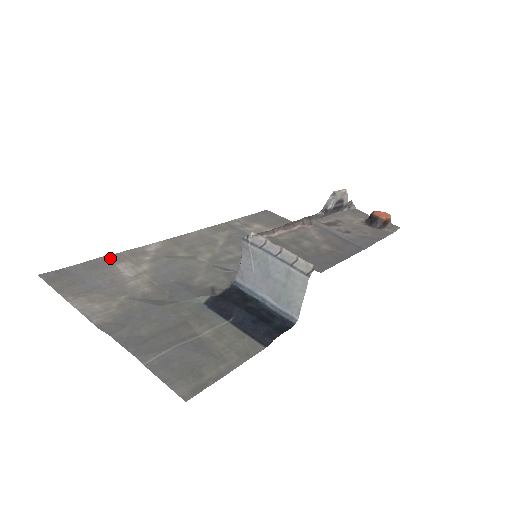
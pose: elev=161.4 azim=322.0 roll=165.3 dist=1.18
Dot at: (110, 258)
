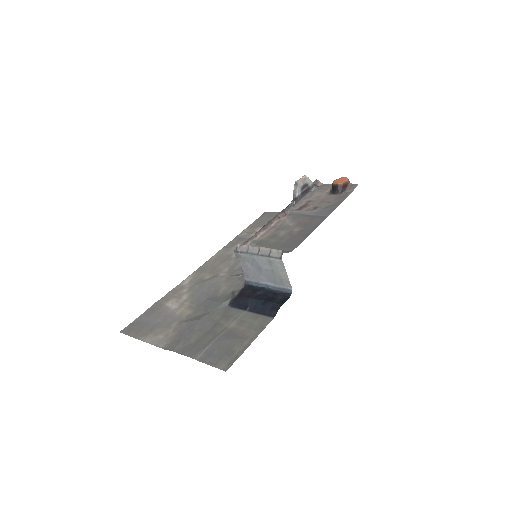
Dot at: (160, 301)
